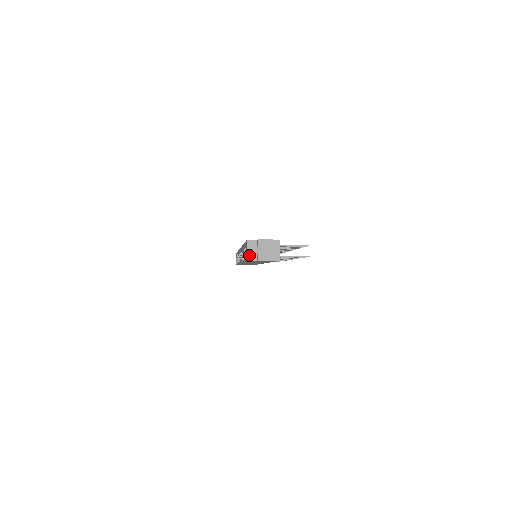
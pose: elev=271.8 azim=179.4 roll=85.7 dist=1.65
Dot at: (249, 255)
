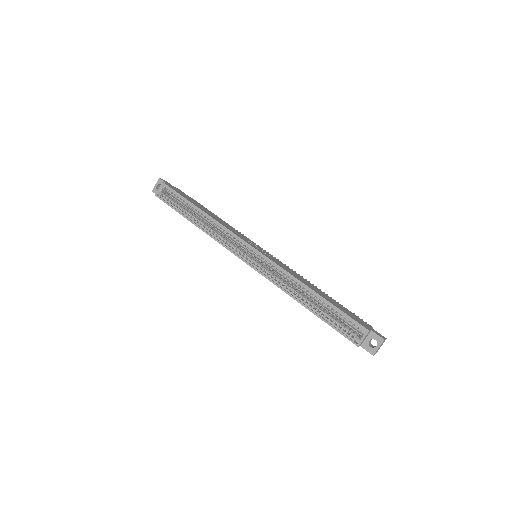
Dot at: (362, 342)
